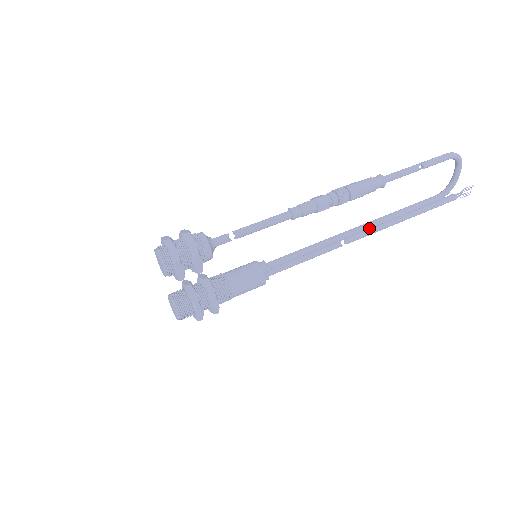
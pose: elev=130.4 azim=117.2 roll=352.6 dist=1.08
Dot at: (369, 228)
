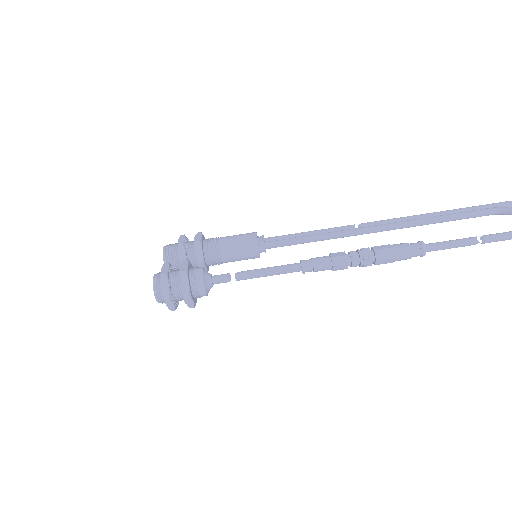
Dot at: (391, 229)
